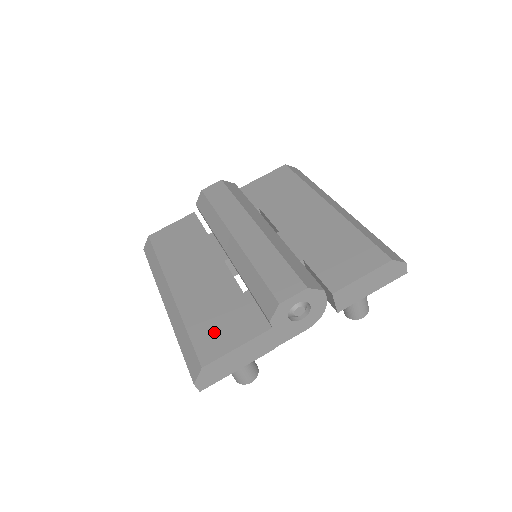
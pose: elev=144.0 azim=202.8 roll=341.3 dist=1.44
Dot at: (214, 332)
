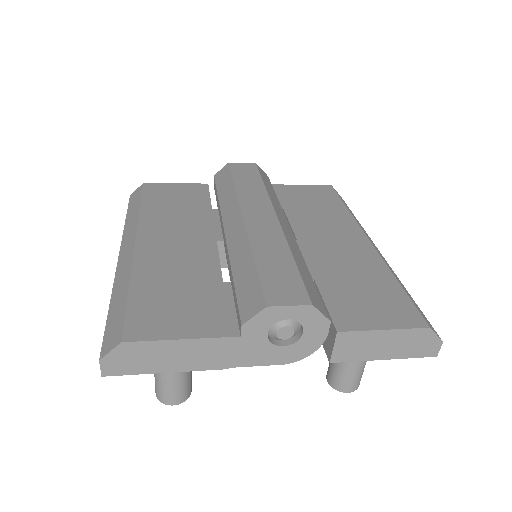
Dot at: (162, 308)
